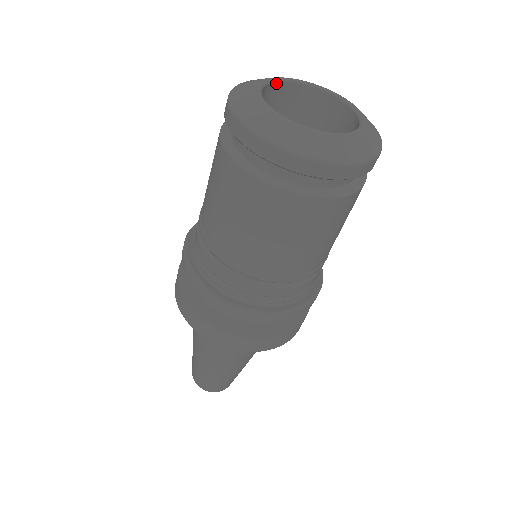
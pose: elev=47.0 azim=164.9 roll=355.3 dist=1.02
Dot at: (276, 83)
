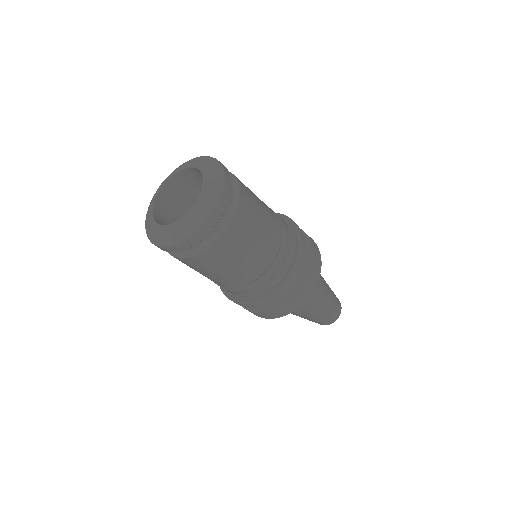
Dot at: (154, 210)
